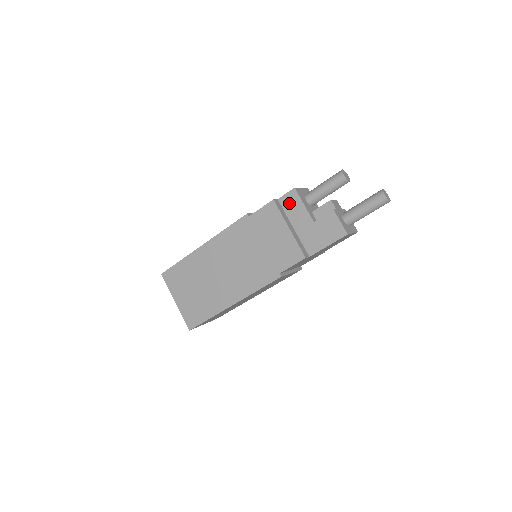
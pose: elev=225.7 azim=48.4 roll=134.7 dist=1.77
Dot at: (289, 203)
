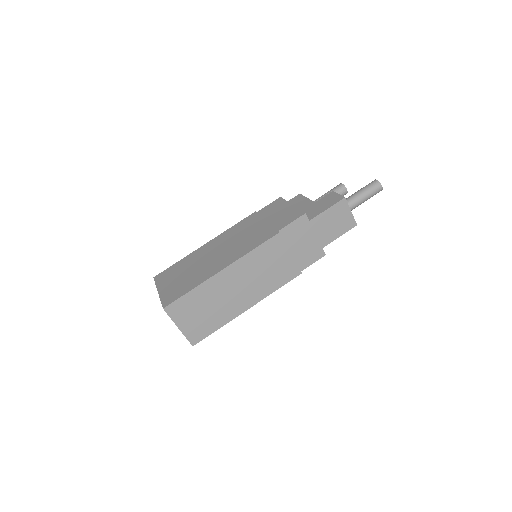
Dot at: (294, 202)
